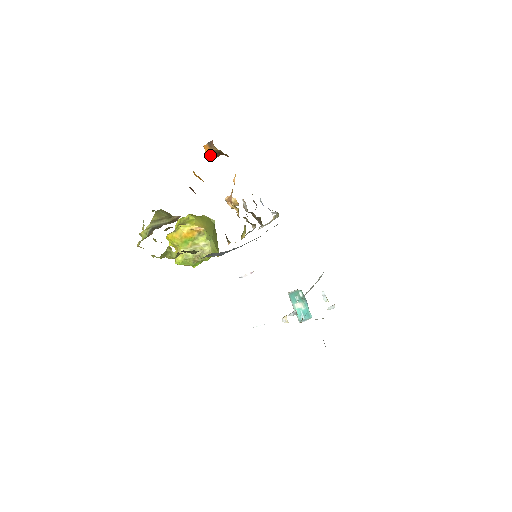
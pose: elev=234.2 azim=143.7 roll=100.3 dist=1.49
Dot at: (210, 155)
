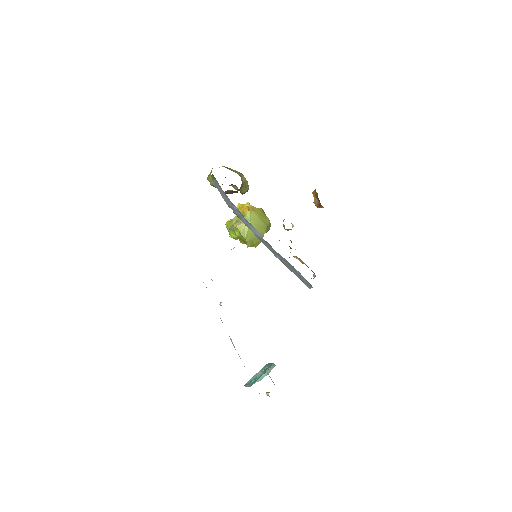
Dot at: (314, 199)
